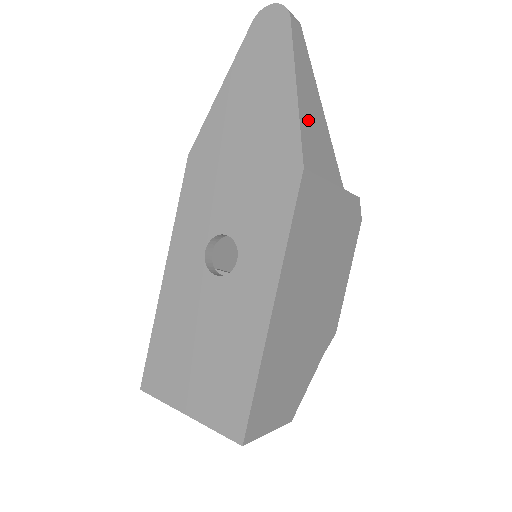
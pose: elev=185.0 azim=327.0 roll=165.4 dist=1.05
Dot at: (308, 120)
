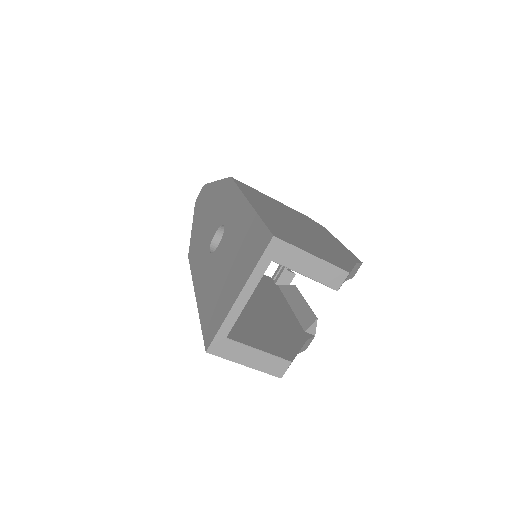
Dot at: occluded
